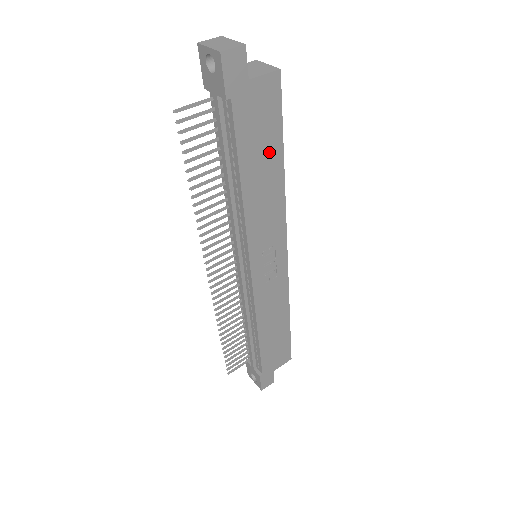
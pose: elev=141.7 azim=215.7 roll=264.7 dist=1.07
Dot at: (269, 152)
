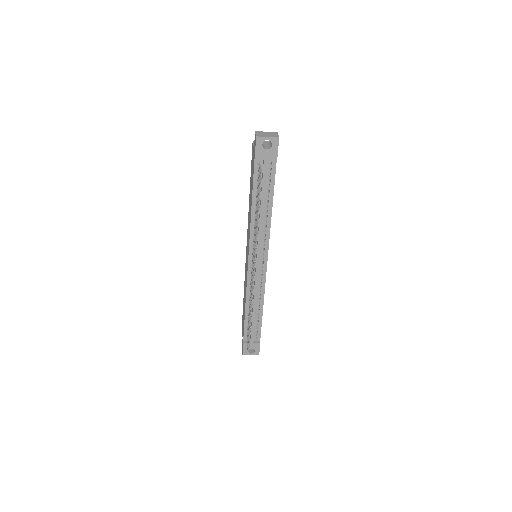
Dot at: occluded
